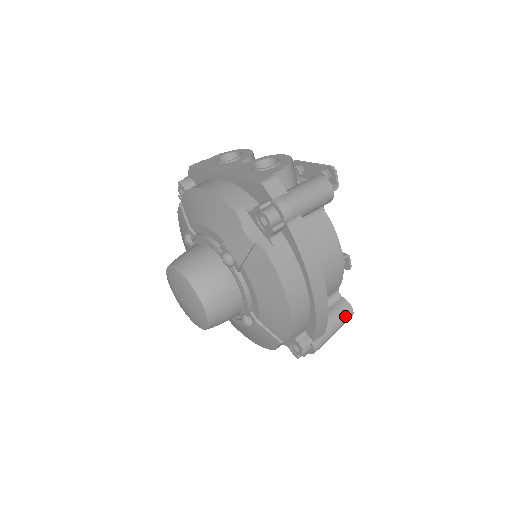
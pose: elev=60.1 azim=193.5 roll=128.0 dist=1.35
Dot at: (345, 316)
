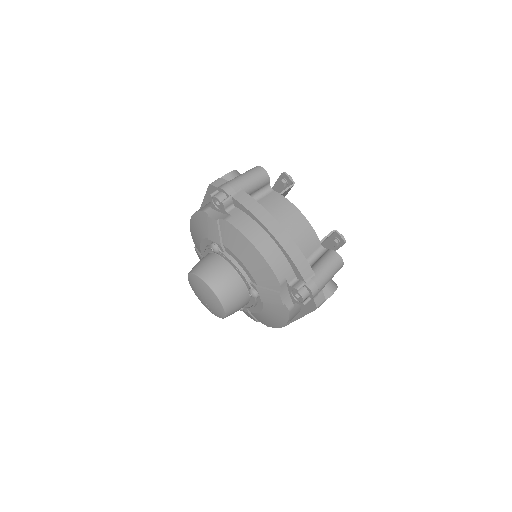
Dot at: (332, 259)
